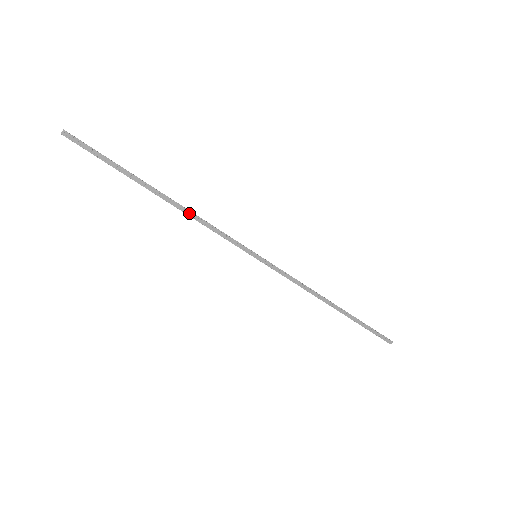
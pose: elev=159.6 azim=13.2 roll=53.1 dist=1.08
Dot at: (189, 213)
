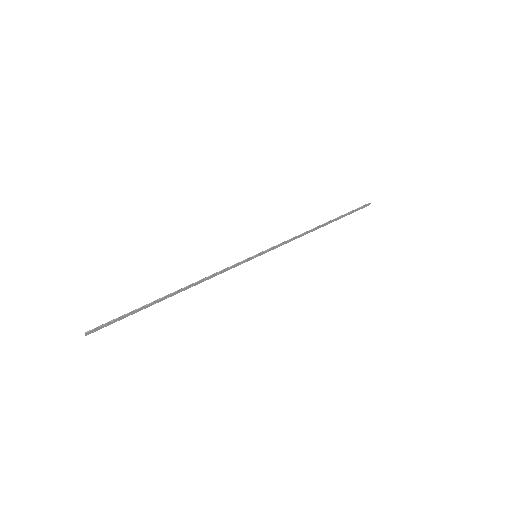
Dot at: (198, 283)
